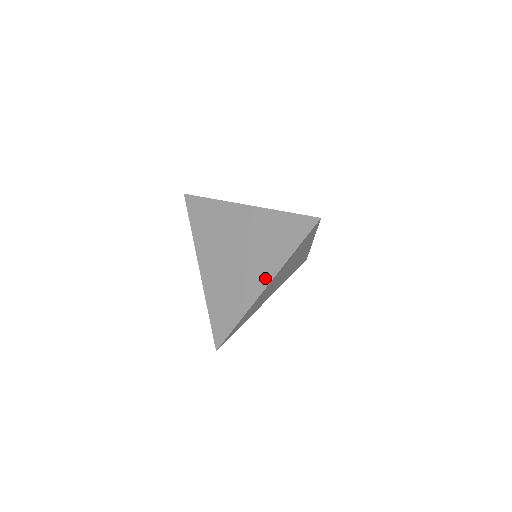
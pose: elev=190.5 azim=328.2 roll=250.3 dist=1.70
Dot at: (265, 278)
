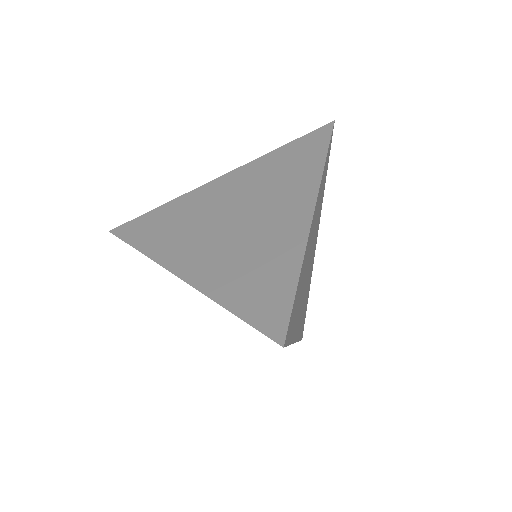
Dot at: (305, 200)
